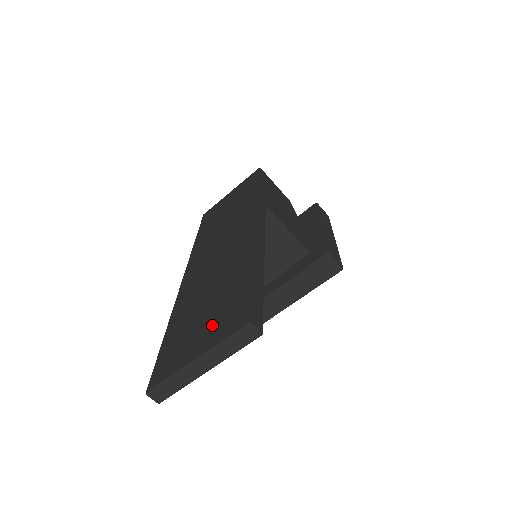
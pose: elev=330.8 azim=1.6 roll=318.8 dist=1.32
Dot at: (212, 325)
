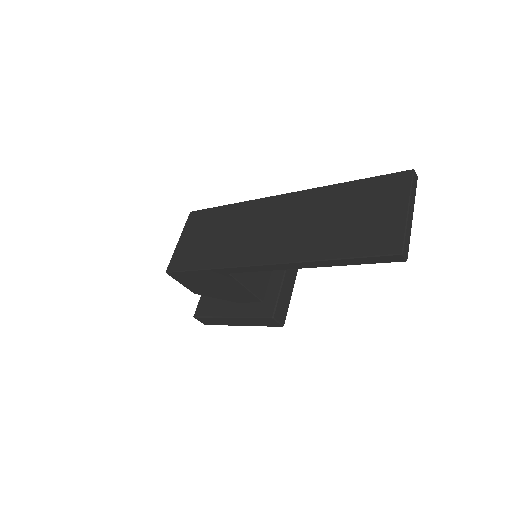
Dot at: (382, 202)
